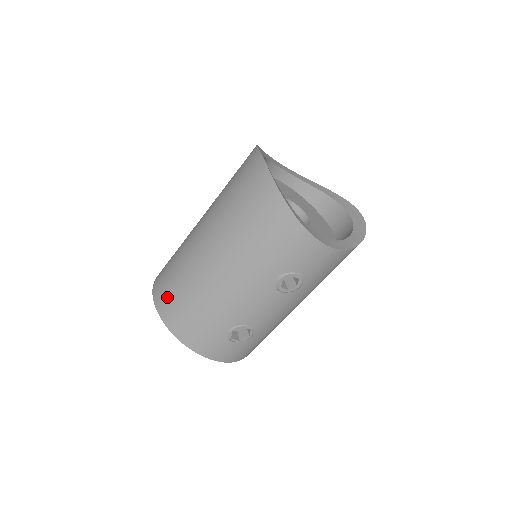
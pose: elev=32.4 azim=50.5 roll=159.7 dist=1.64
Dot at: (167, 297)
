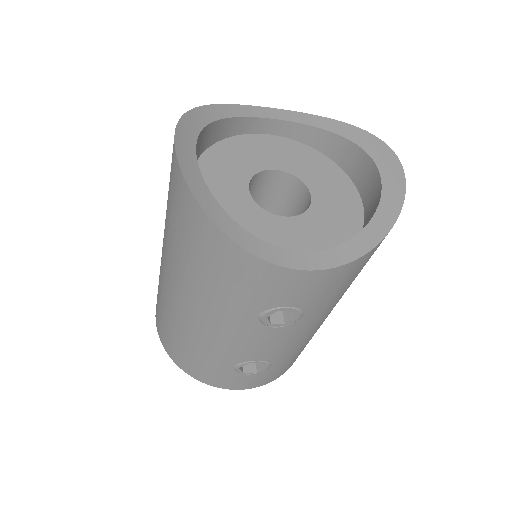
Dot at: (161, 327)
